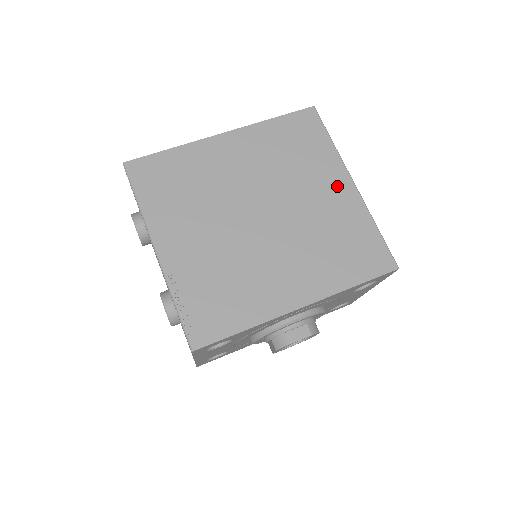
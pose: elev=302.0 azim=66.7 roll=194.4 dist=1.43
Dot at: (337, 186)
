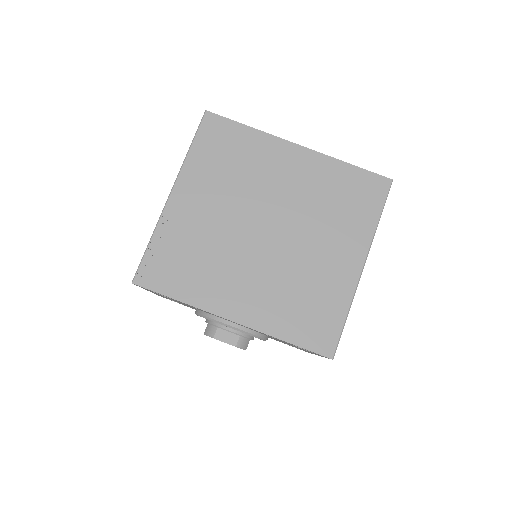
Dot at: (347, 257)
